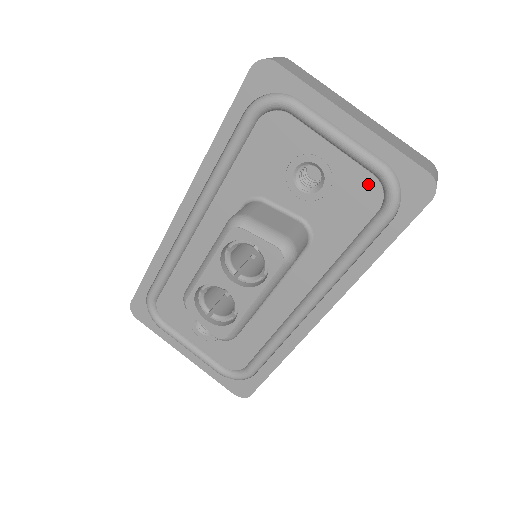
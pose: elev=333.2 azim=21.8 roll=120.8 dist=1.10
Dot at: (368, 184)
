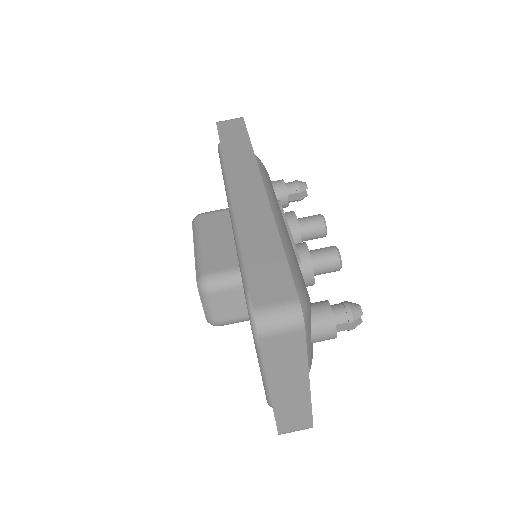
Dot at: occluded
